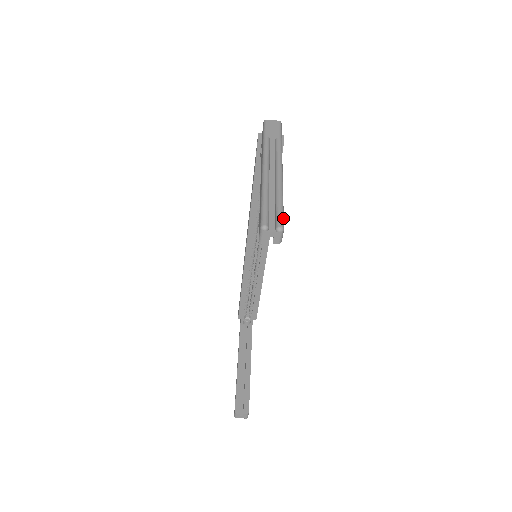
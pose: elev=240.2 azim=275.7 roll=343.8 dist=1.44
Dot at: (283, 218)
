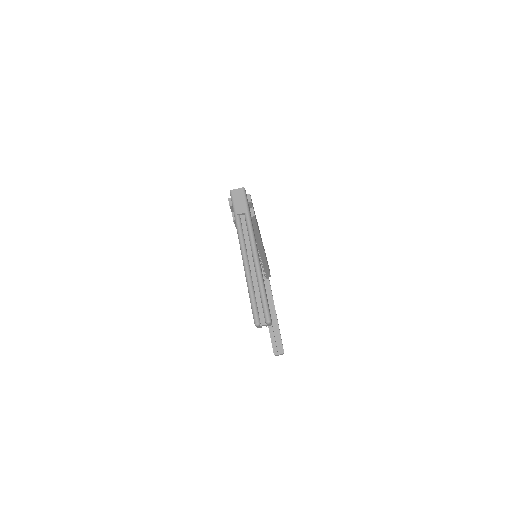
Dot at: (268, 310)
